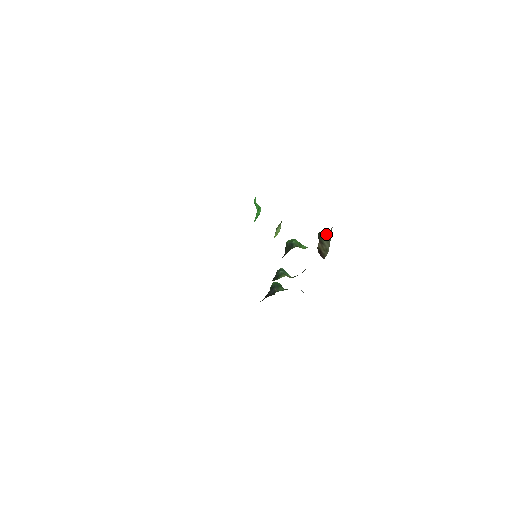
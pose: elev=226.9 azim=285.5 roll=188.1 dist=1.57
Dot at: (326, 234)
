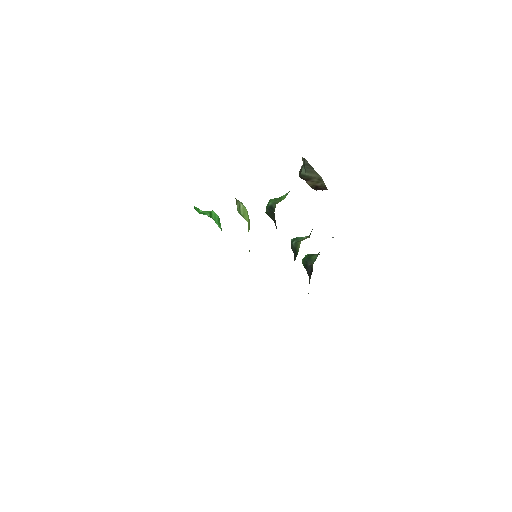
Dot at: (303, 168)
